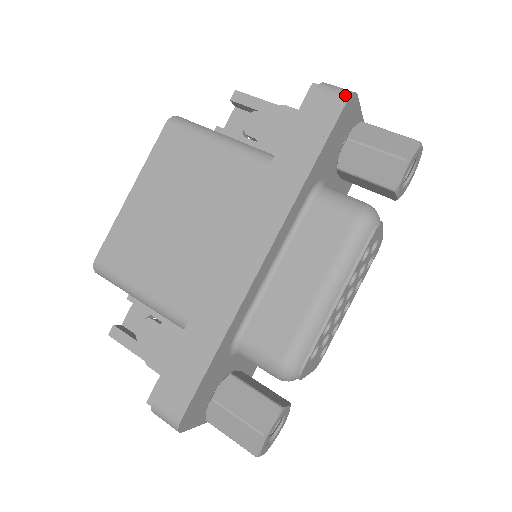
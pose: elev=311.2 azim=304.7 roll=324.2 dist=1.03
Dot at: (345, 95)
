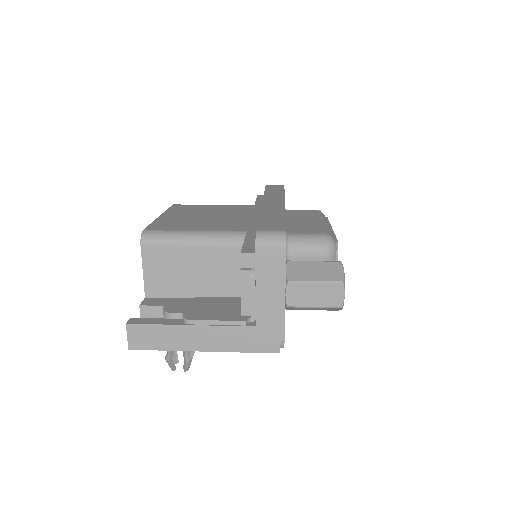
Dot at: occluded
